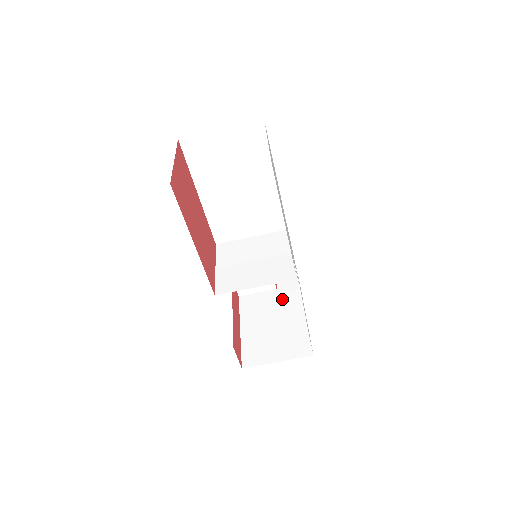
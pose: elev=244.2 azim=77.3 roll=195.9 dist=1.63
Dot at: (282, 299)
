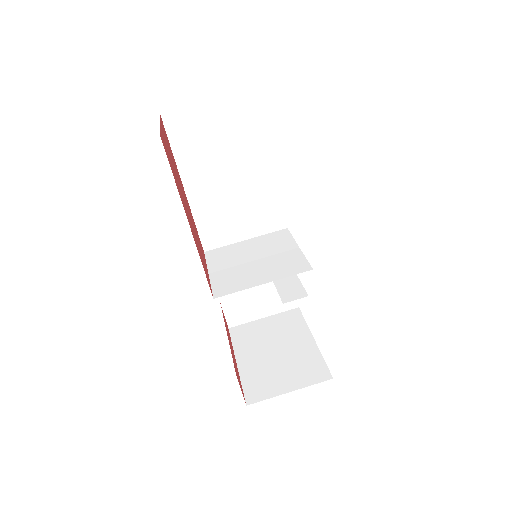
Dot at: (281, 324)
